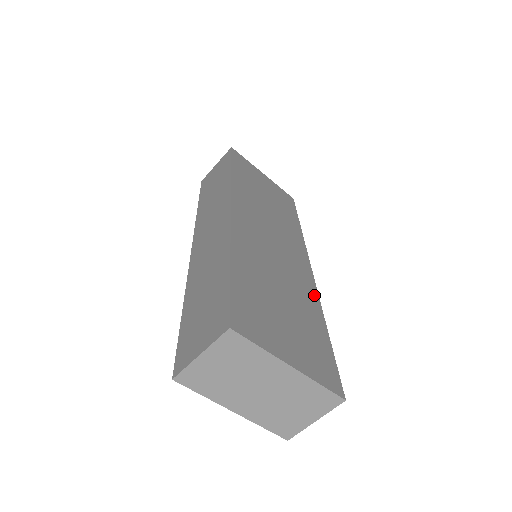
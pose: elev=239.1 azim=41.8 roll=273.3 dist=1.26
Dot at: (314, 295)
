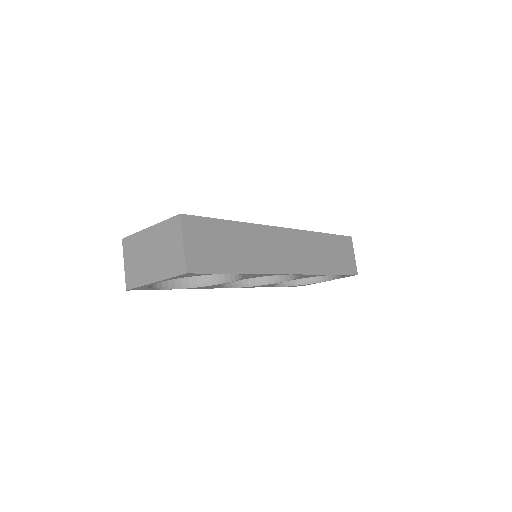
Dot at: occluded
